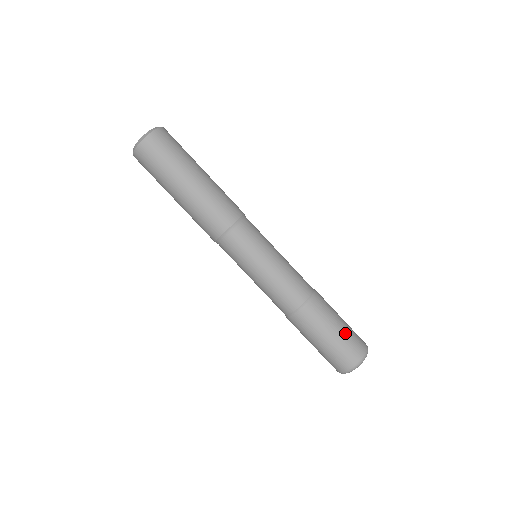
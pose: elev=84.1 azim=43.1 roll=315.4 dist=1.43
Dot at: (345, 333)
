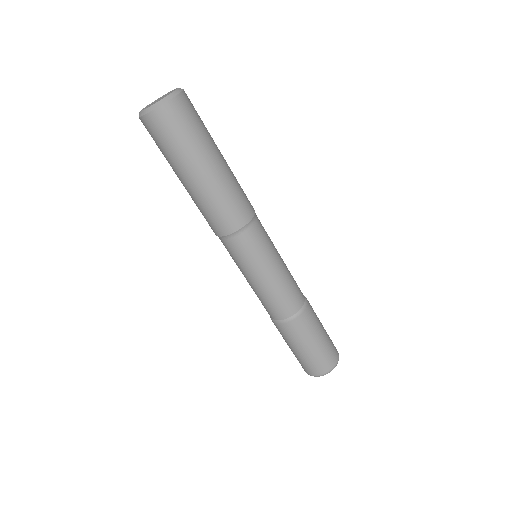
Dot at: (327, 338)
